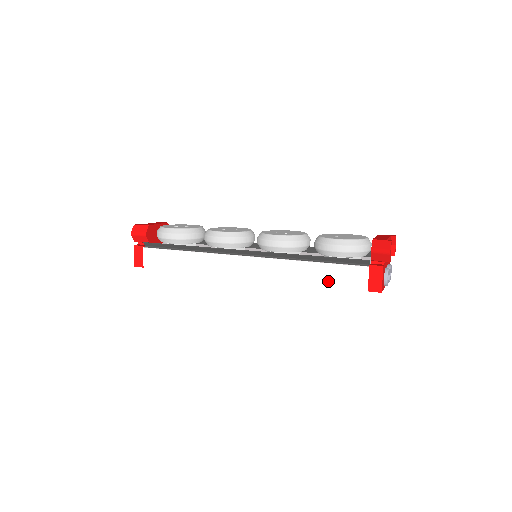
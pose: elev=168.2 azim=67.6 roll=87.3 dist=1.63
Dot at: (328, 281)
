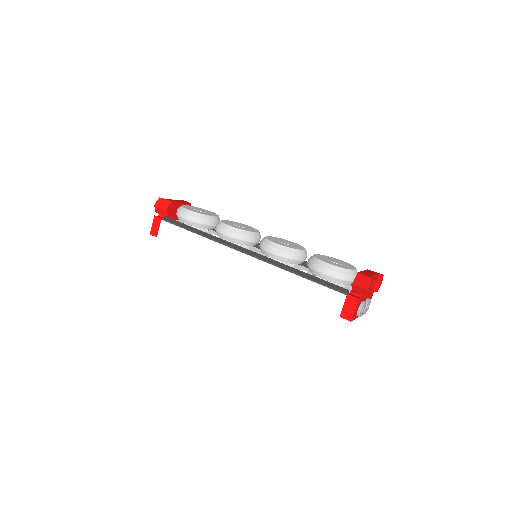
Dot at: (308, 297)
